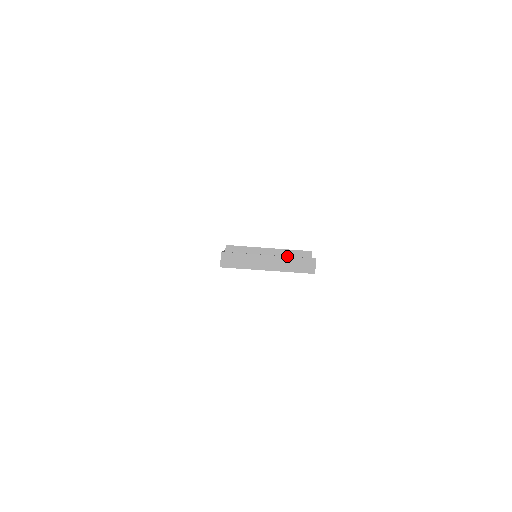
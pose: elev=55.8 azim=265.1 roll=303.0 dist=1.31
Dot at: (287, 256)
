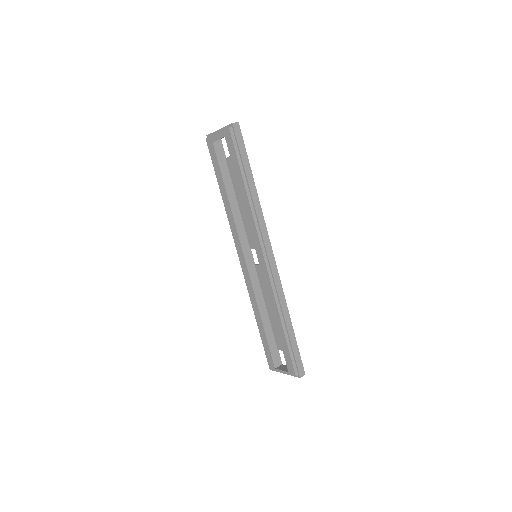
Dot at: occluded
